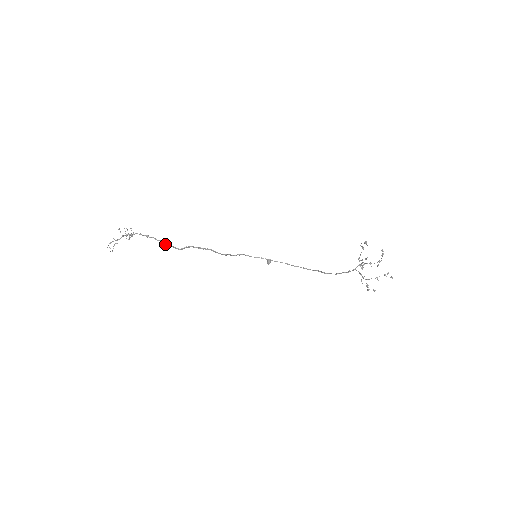
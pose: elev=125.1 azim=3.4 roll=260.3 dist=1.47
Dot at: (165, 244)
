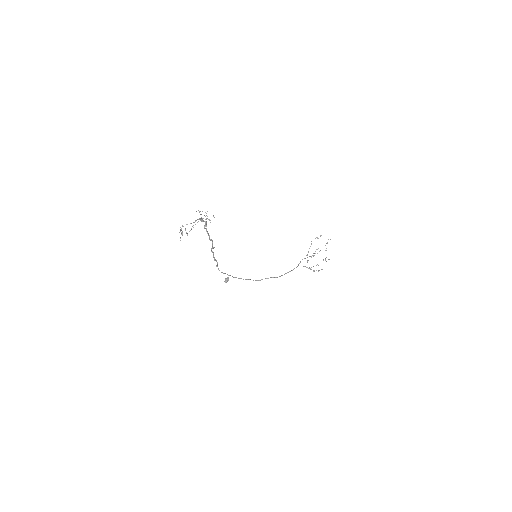
Dot at: occluded
